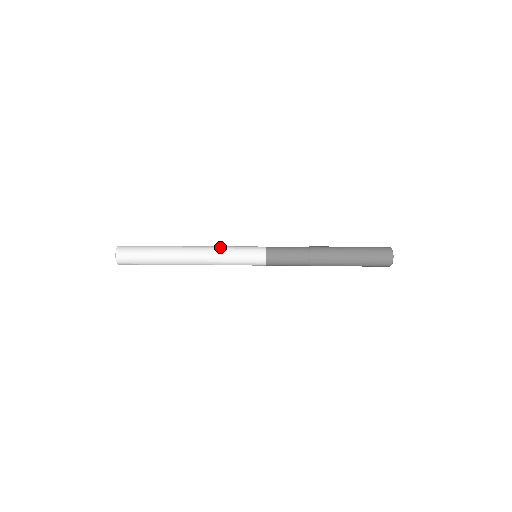
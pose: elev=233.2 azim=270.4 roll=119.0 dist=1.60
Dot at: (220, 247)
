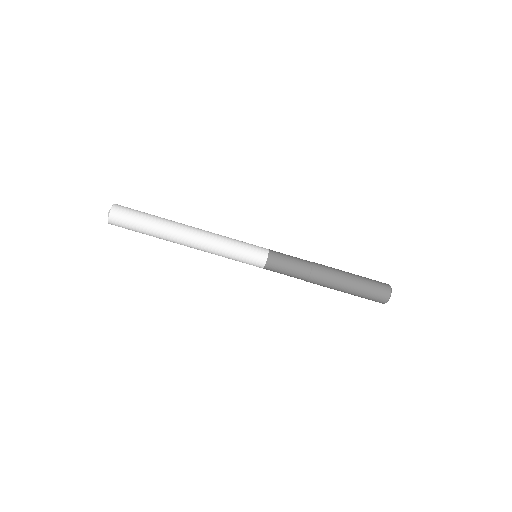
Dot at: (221, 241)
